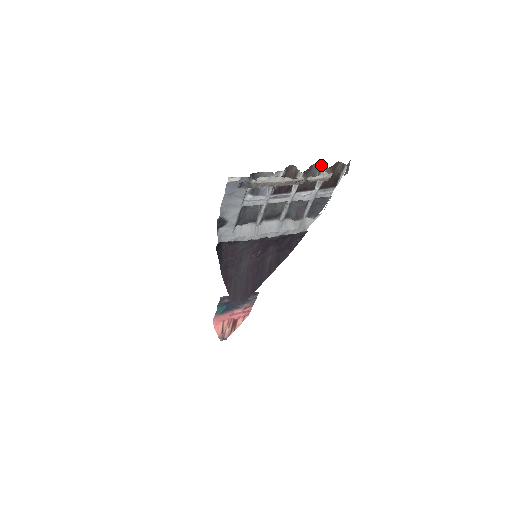
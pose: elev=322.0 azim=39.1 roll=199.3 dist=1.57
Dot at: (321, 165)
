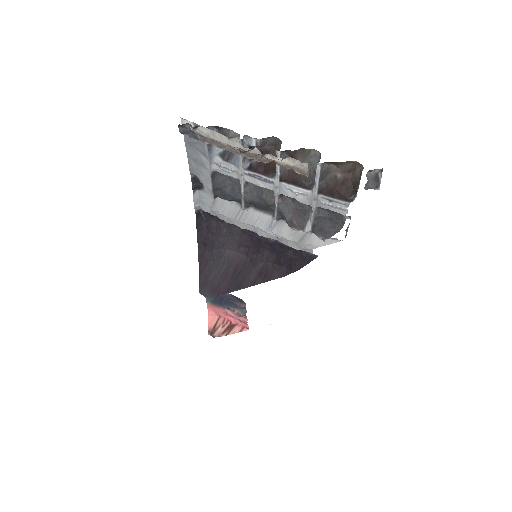
Dot at: (320, 154)
